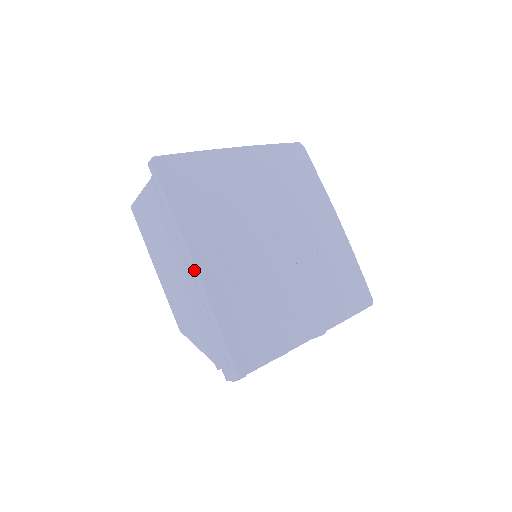
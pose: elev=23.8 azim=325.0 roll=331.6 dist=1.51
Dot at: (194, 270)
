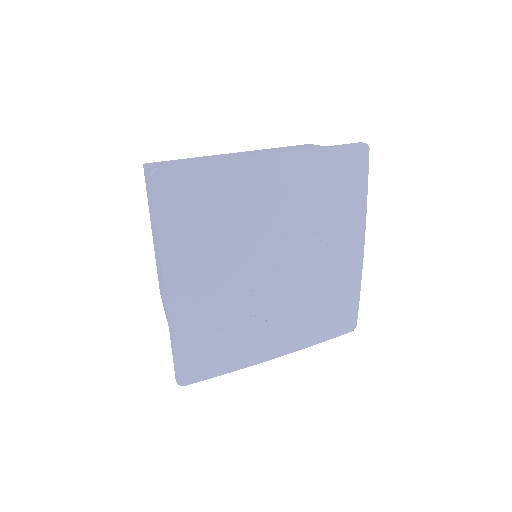
Dot at: (166, 296)
